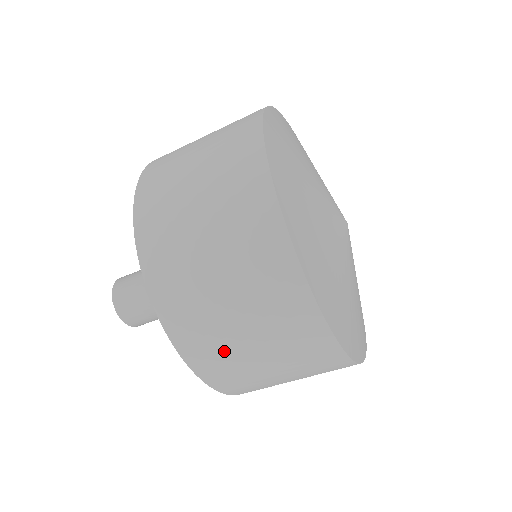
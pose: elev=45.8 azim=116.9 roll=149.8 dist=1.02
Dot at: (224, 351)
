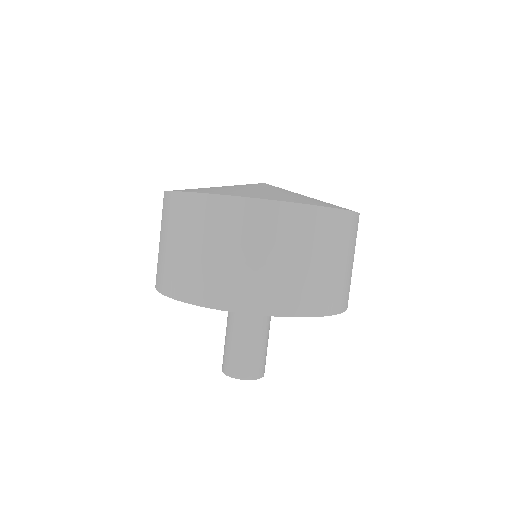
Dot at: (326, 285)
